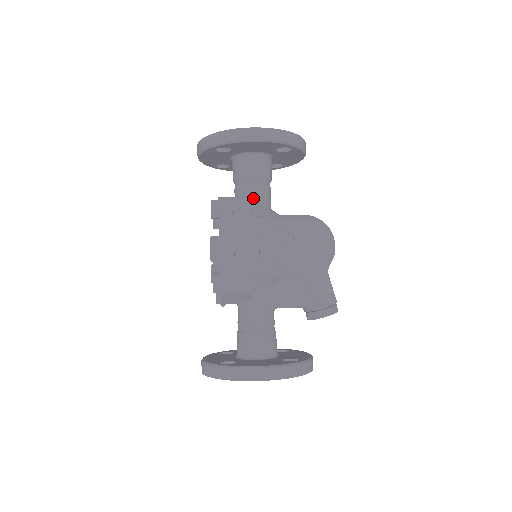
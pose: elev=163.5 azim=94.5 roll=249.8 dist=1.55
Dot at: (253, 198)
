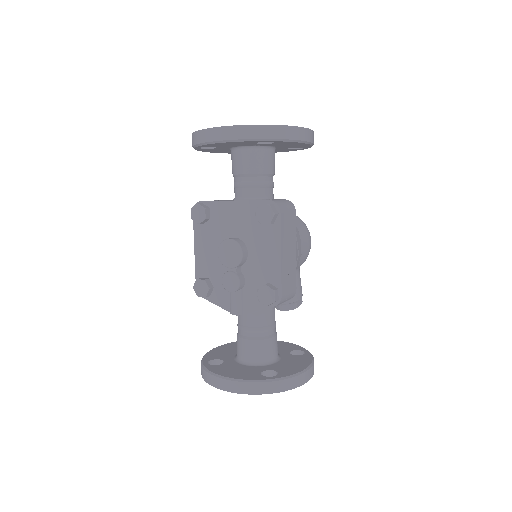
Dot at: (271, 197)
